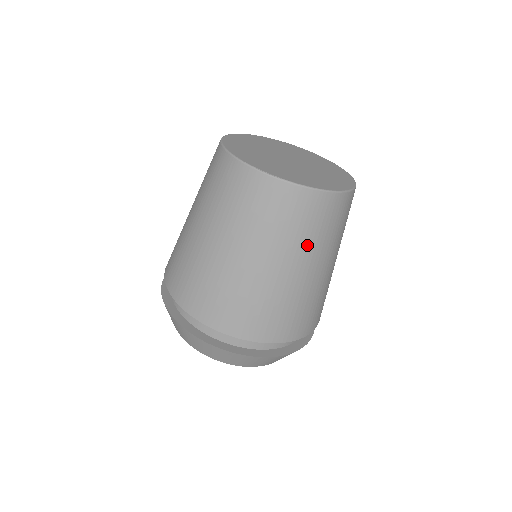
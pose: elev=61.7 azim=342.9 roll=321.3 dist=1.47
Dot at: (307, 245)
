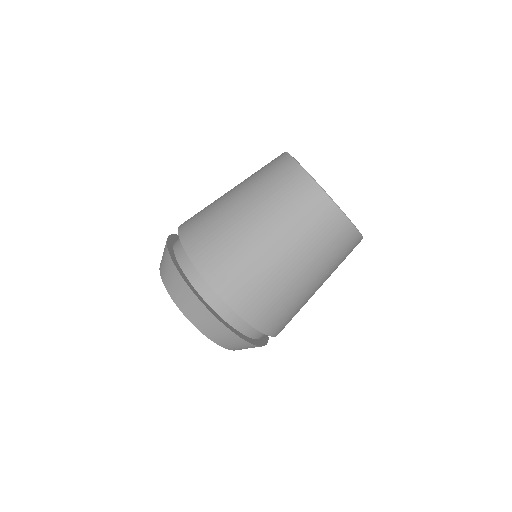
Dot at: (319, 257)
